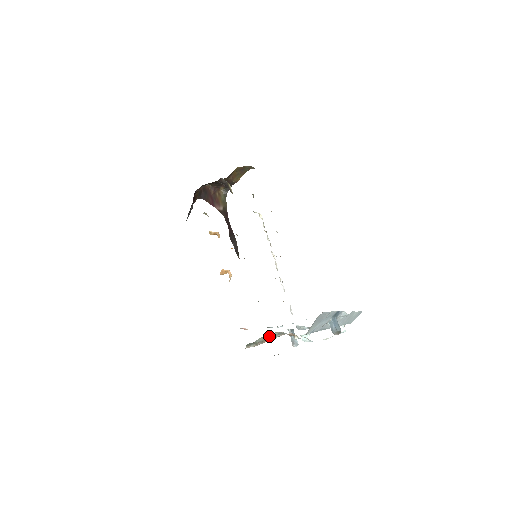
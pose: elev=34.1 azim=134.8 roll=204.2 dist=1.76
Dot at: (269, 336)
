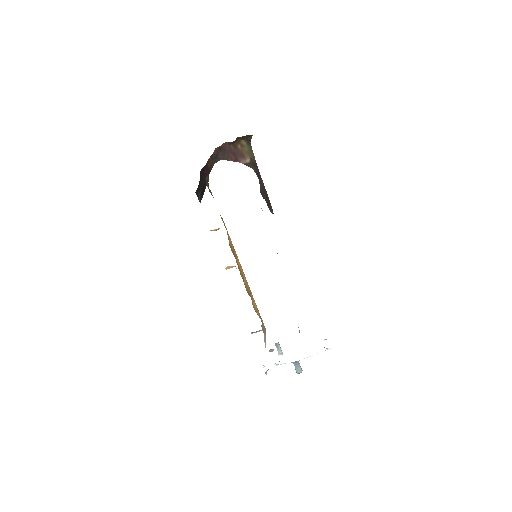
Dot at: occluded
